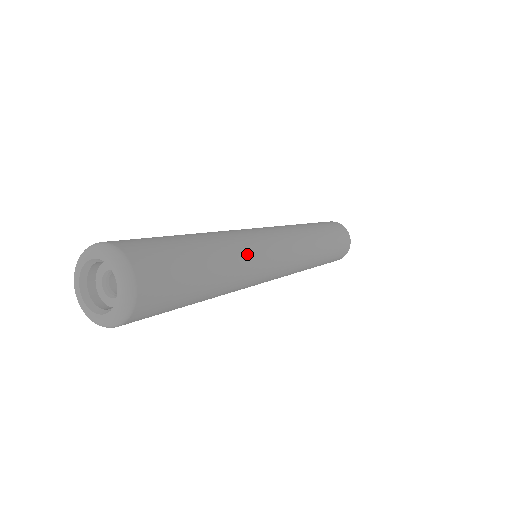
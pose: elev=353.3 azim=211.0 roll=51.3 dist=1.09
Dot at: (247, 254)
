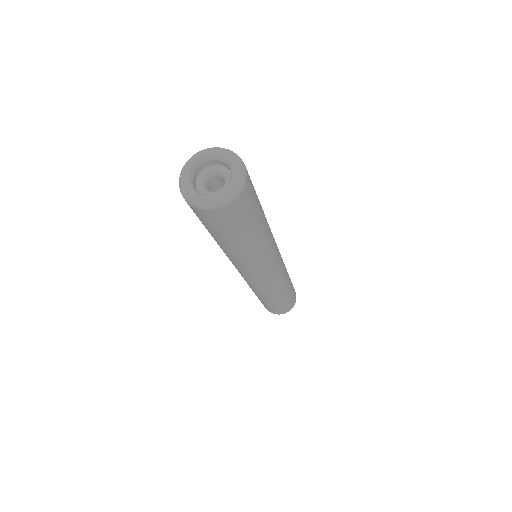
Dot at: occluded
